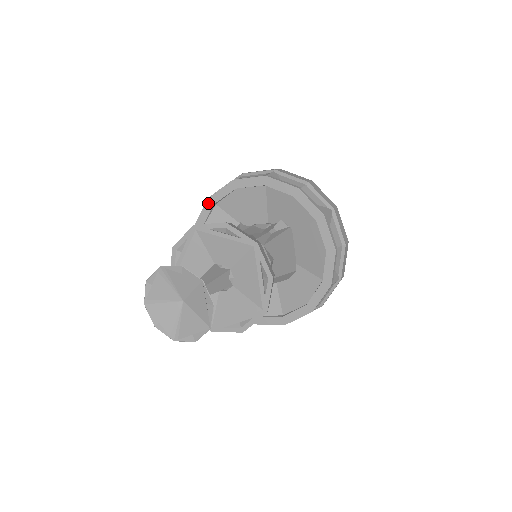
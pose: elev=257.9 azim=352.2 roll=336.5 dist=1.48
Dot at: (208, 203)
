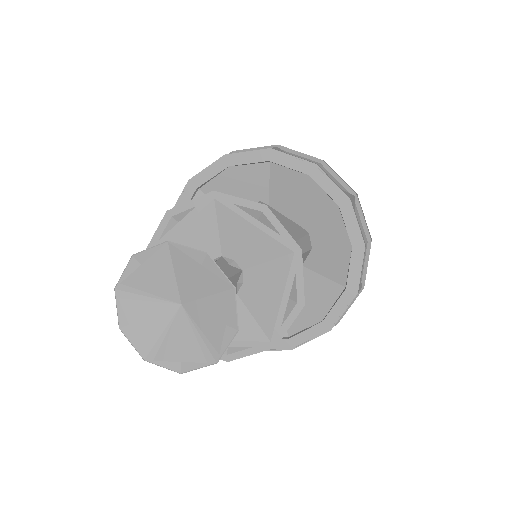
Dot at: occluded
